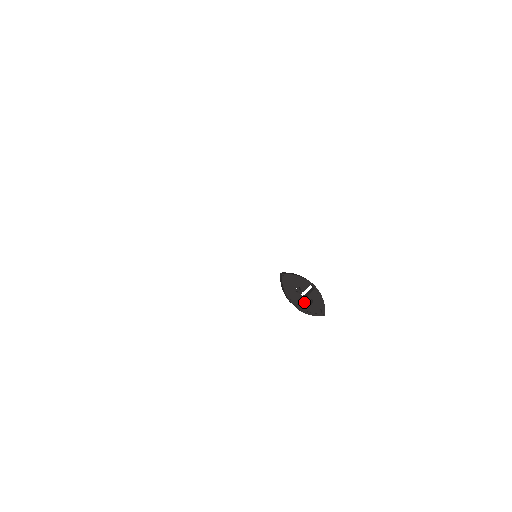
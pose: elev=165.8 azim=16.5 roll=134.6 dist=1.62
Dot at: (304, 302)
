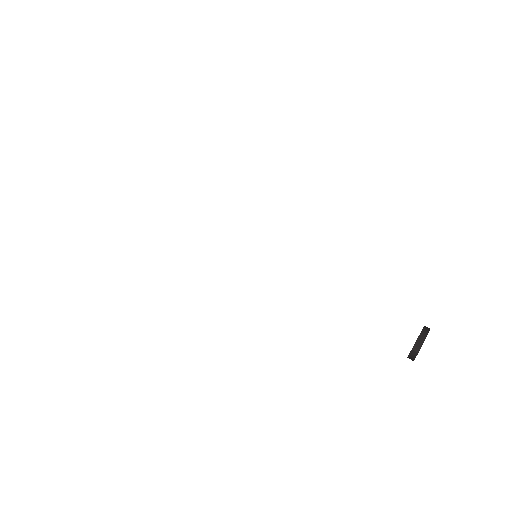
Dot at: occluded
